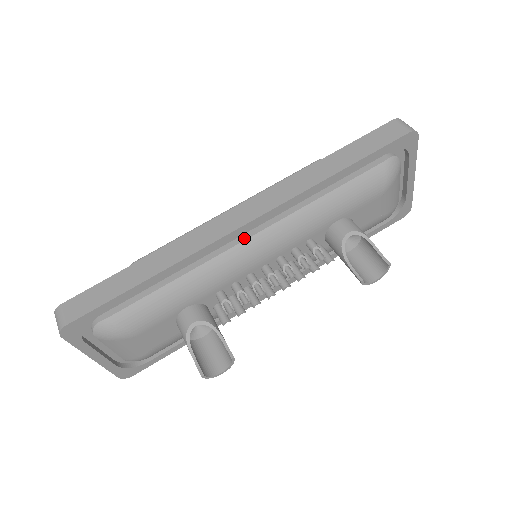
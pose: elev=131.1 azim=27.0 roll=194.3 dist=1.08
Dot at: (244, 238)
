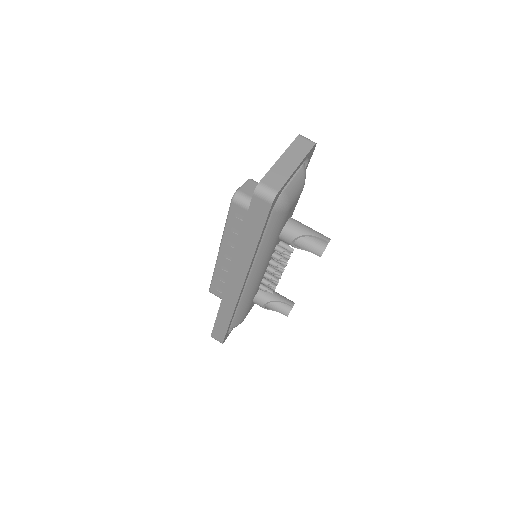
Dot at: (246, 282)
